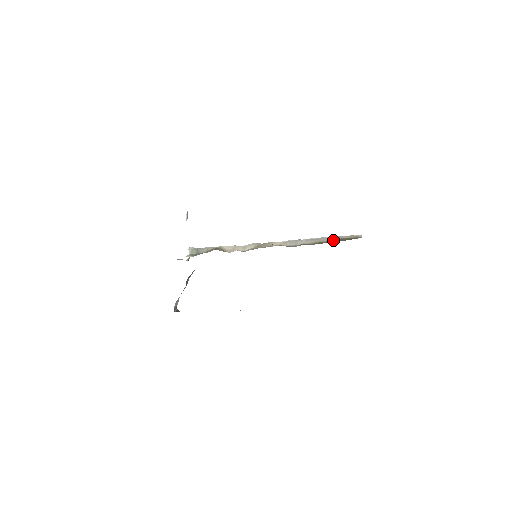
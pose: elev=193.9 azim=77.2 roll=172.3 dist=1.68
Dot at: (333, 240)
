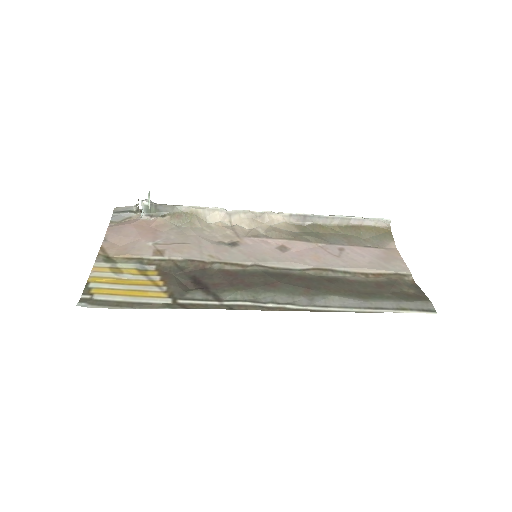
Dot at: (356, 231)
